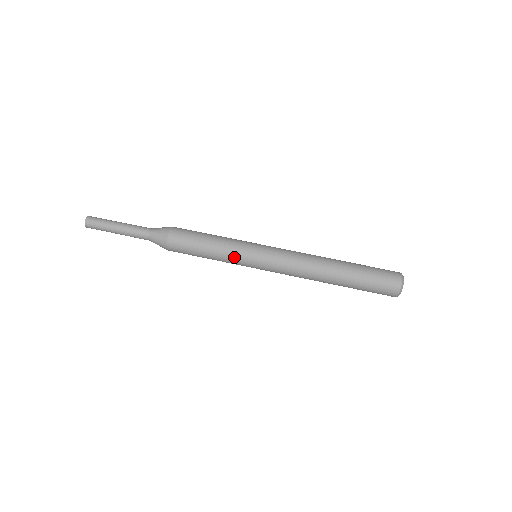
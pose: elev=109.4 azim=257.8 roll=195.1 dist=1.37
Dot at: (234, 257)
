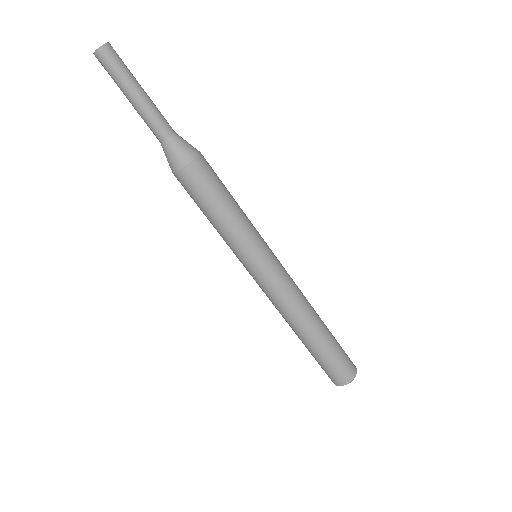
Dot at: (232, 247)
